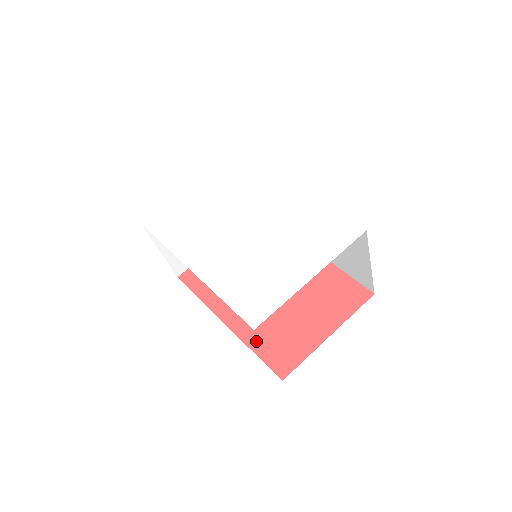
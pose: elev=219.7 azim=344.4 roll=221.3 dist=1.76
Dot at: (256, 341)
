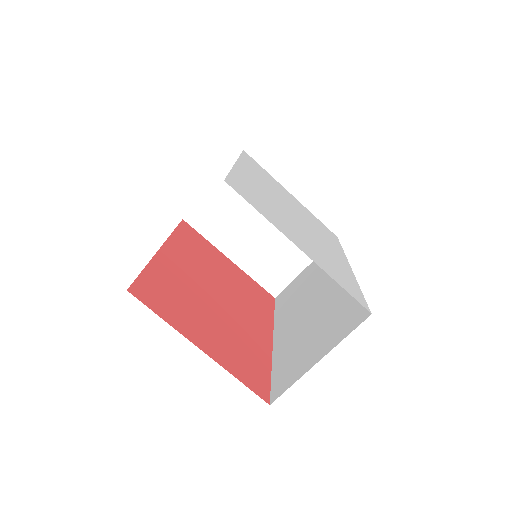
Dot at: (158, 272)
